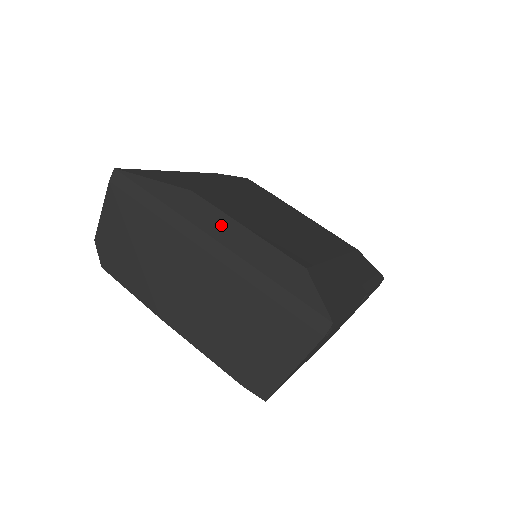
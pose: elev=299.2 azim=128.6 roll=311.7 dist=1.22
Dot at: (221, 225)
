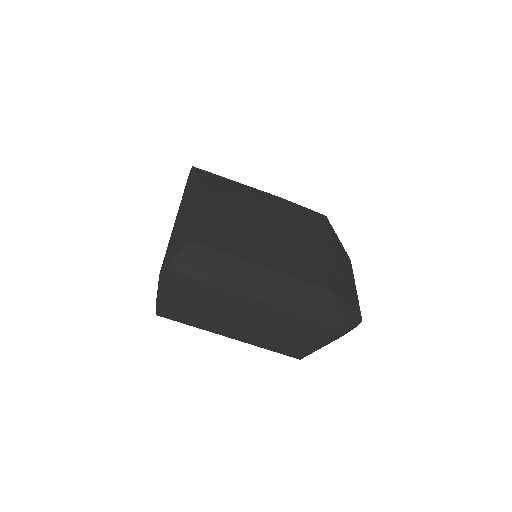
Dot at: (190, 205)
